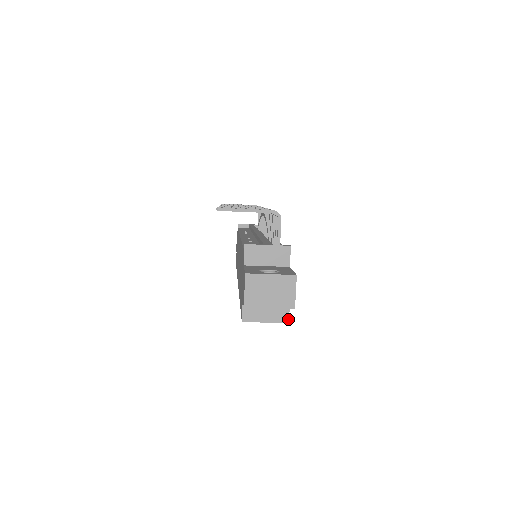
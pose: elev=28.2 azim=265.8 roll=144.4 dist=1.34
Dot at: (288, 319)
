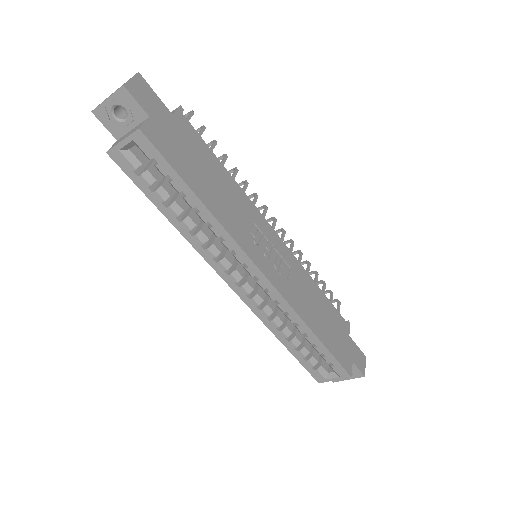
Dot at: (140, 127)
